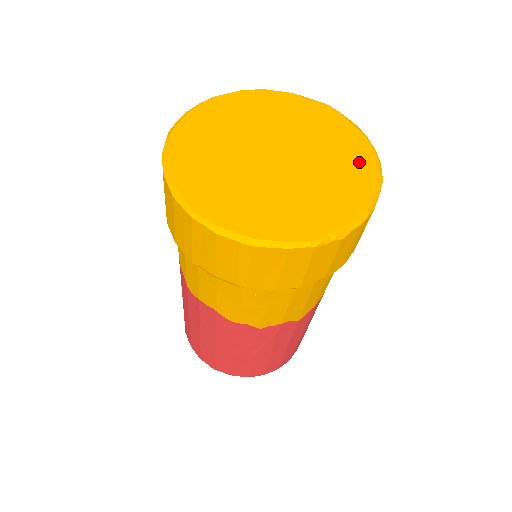
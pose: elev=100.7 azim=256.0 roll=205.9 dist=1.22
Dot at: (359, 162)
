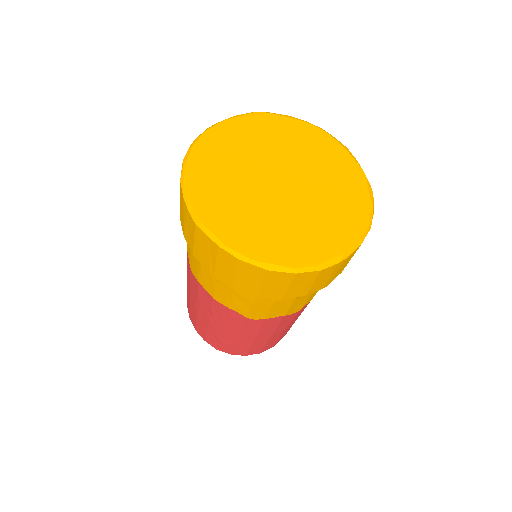
Dot at: (325, 146)
